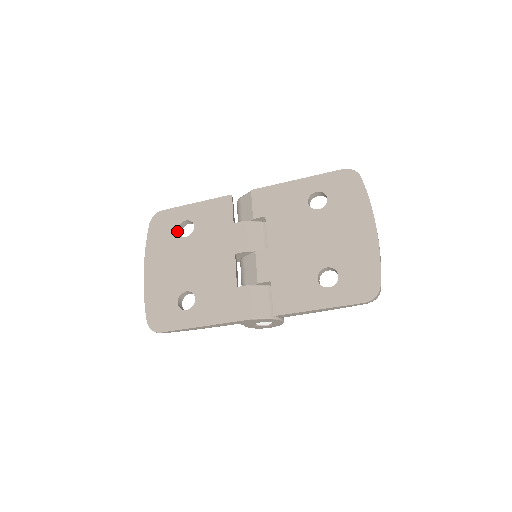
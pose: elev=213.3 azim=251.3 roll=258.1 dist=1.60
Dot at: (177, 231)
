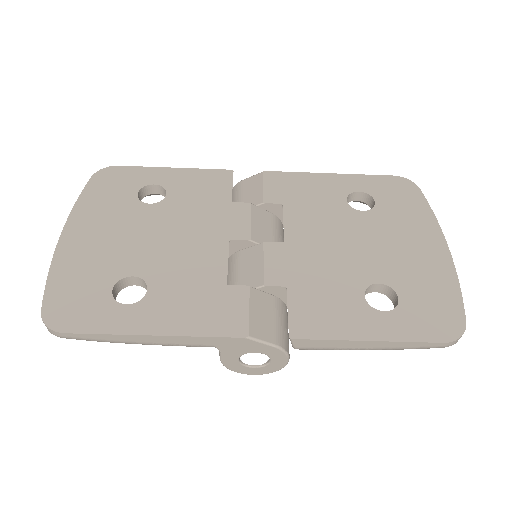
Dot at: (136, 194)
